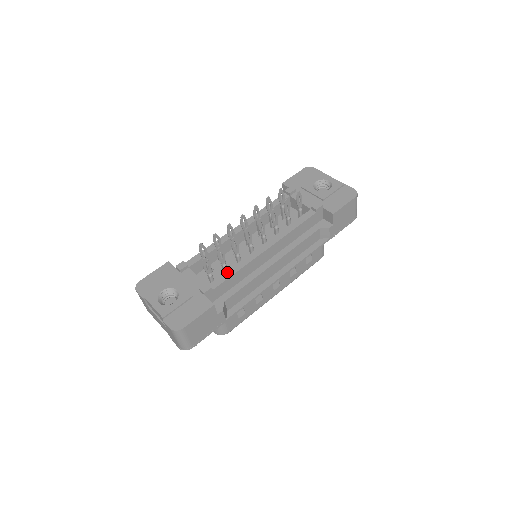
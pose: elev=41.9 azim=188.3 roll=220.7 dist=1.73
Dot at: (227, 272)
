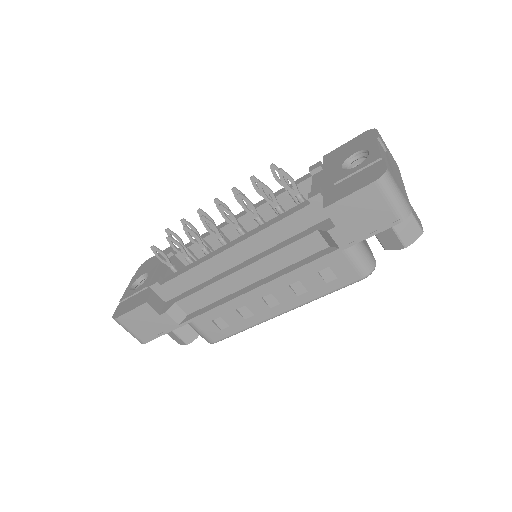
Dot at: (183, 268)
